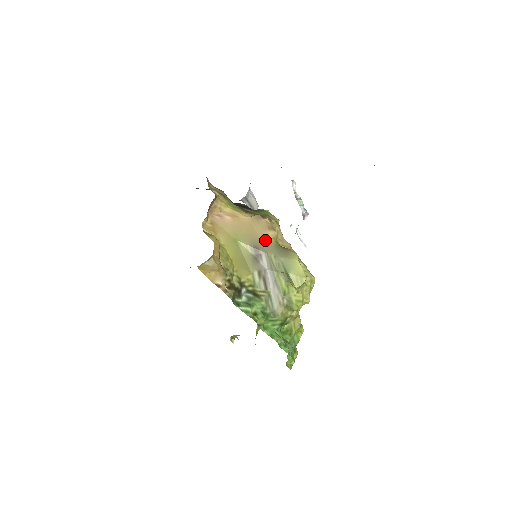
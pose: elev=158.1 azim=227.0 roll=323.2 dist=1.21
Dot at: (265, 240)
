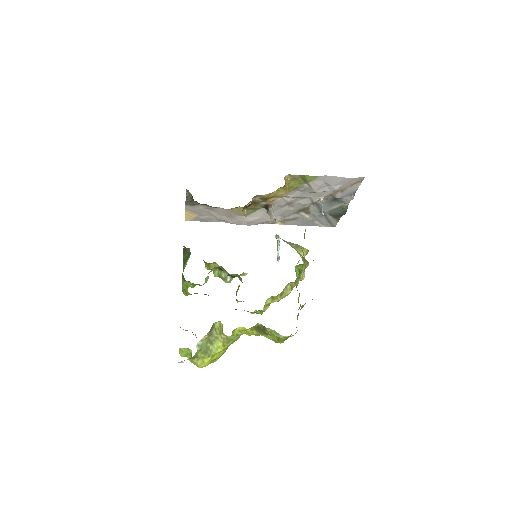
Dot at: occluded
